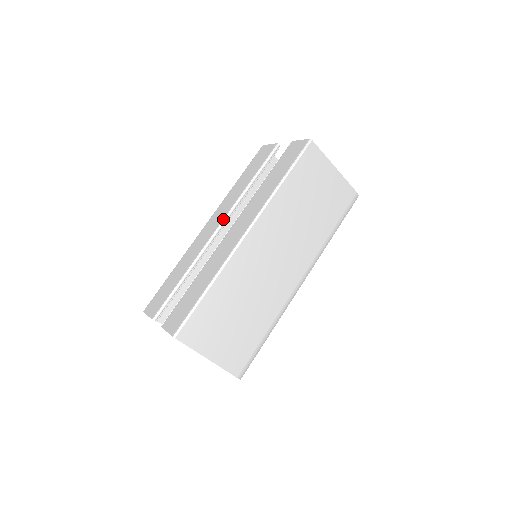
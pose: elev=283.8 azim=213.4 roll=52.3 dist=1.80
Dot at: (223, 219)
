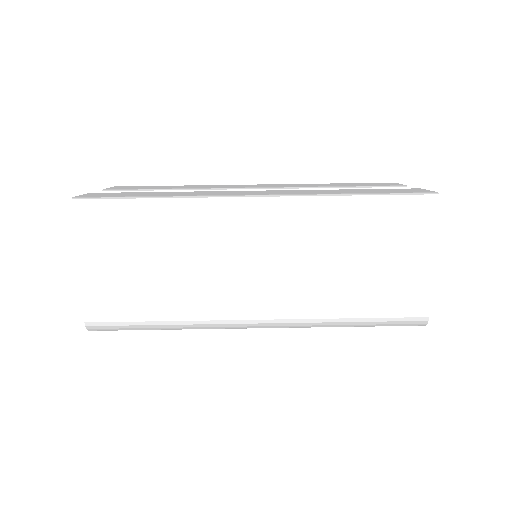
Dot at: (268, 187)
